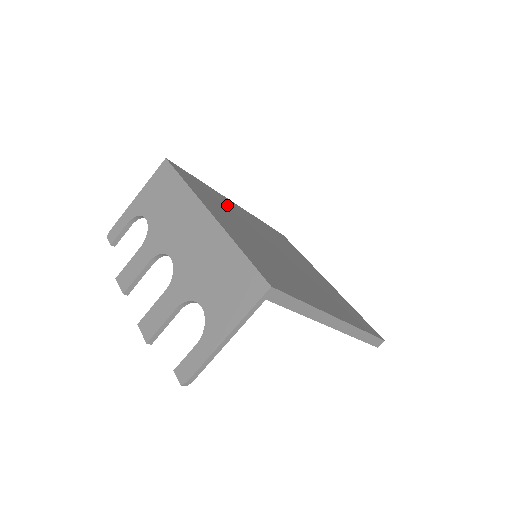
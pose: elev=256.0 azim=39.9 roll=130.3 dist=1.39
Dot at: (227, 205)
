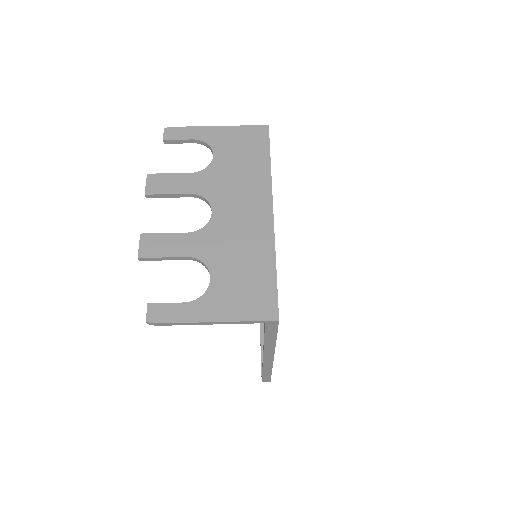
Dot at: occluded
